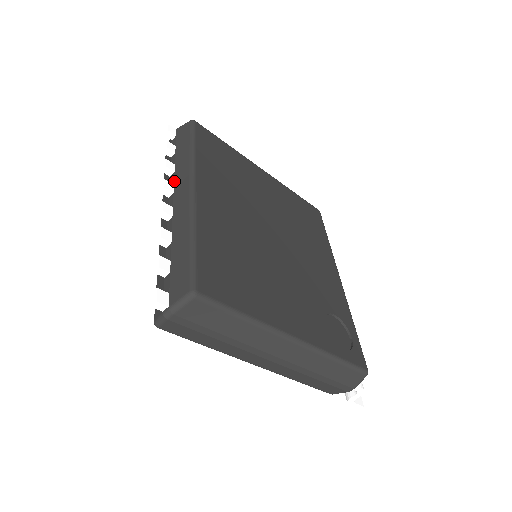
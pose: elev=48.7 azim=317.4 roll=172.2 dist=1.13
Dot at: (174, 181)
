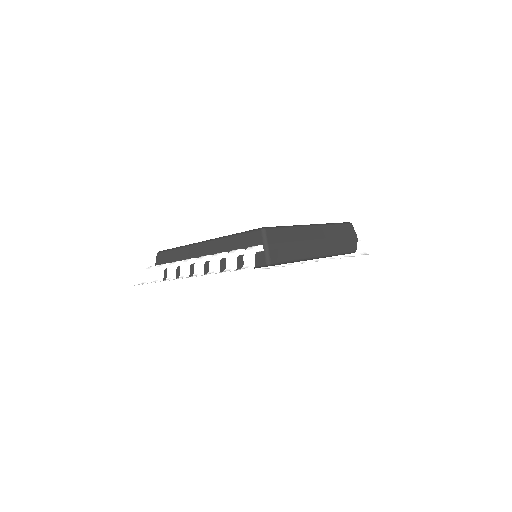
Dot at: occluded
